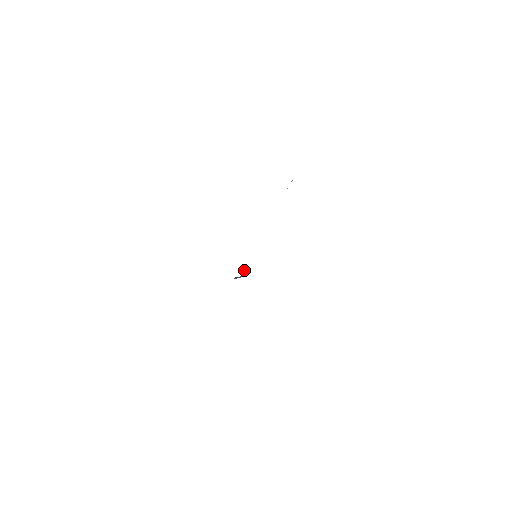
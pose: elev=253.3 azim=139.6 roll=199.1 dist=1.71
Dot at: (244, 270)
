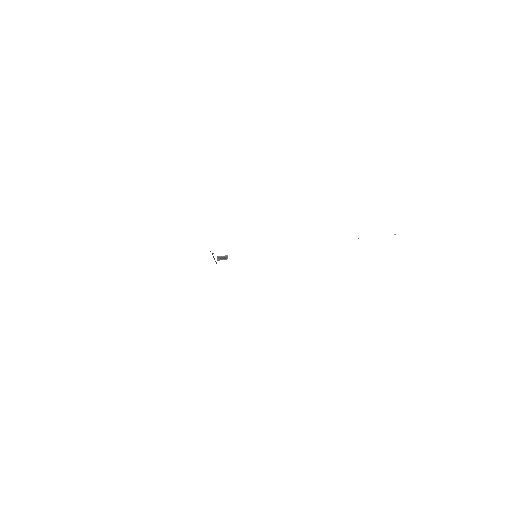
Dot at: (222, 256)
